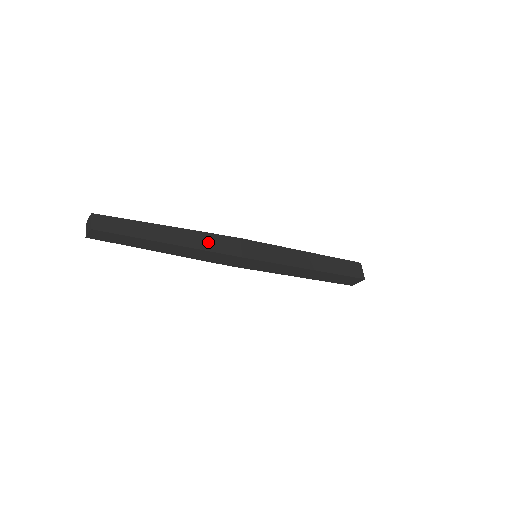
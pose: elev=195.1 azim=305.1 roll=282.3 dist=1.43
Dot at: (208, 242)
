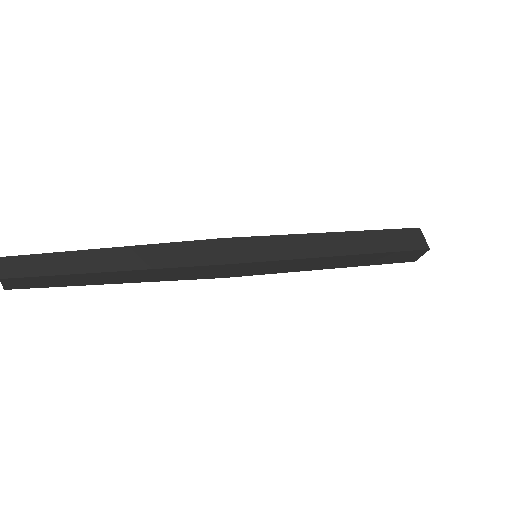
Dot at: (176, 255)
